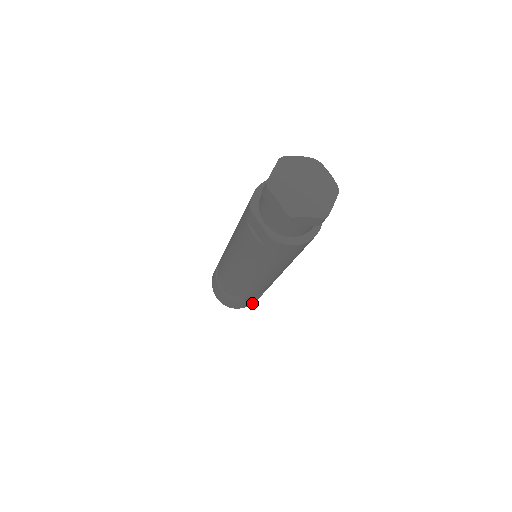
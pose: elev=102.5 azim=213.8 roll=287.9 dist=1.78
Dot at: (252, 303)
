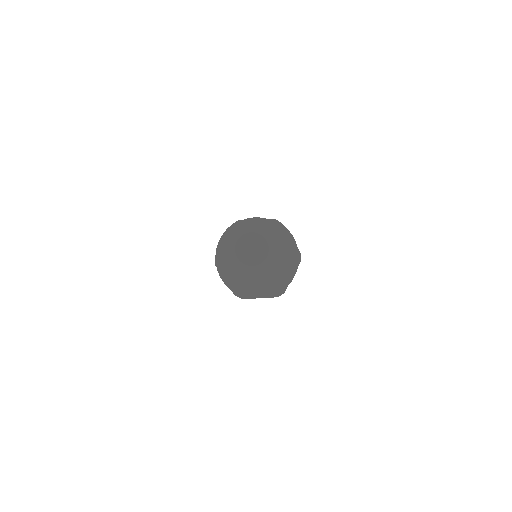
Dot at: occluded
